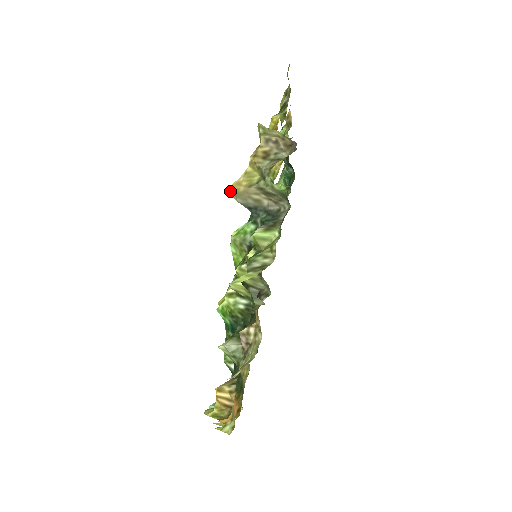
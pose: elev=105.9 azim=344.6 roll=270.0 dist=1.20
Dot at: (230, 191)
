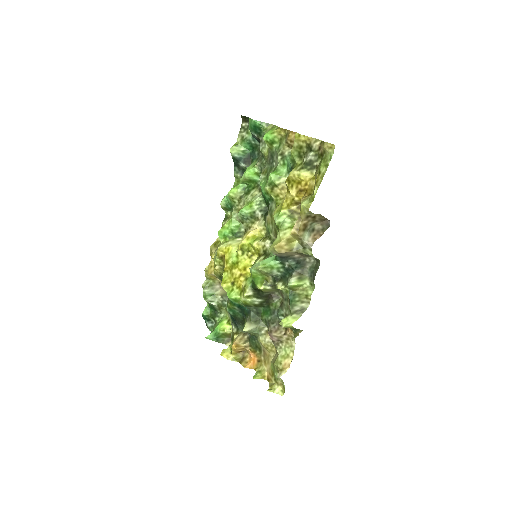
Dot at: (271, 249)
